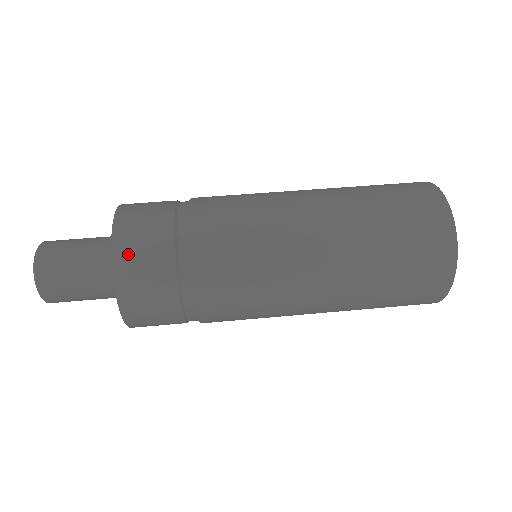
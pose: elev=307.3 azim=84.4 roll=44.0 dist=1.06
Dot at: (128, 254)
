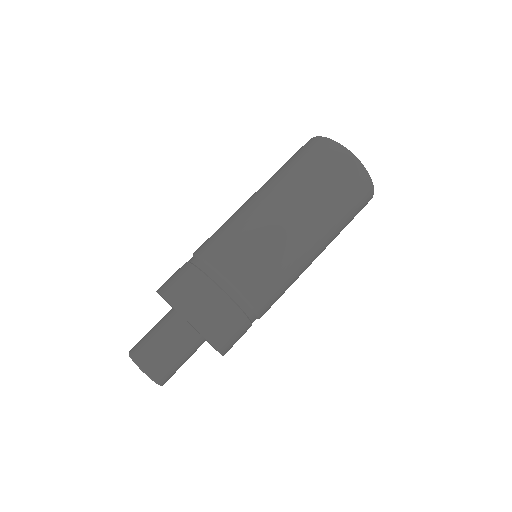
Dot at: (182, 299)
